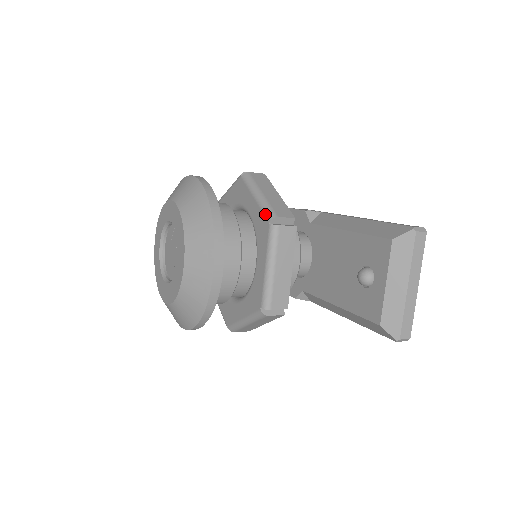
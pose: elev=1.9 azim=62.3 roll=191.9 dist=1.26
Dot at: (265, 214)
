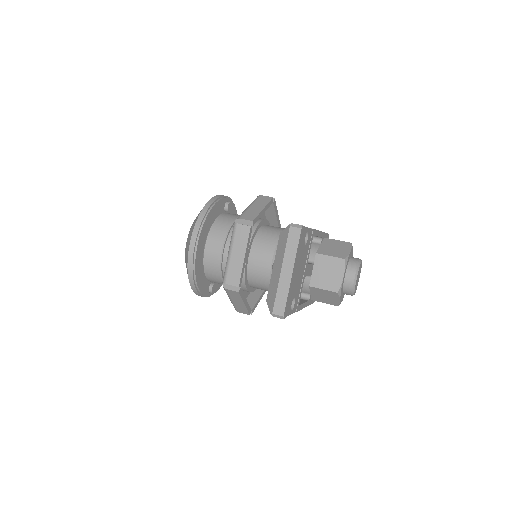
Dot at: occluded
